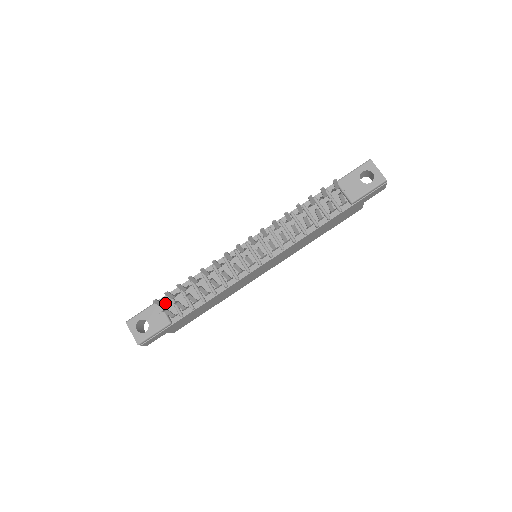
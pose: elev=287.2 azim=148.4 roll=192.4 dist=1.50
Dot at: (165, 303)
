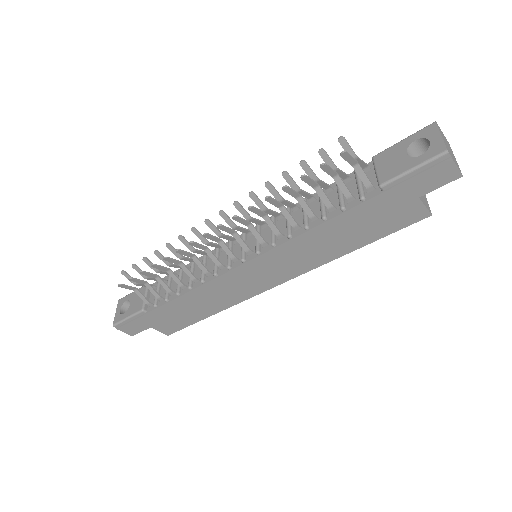
Dot at: occluded
